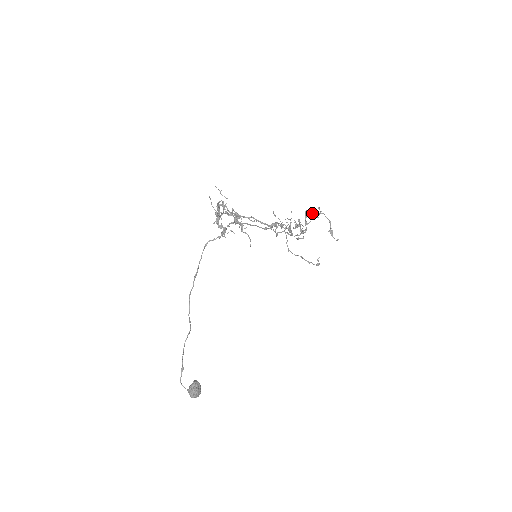
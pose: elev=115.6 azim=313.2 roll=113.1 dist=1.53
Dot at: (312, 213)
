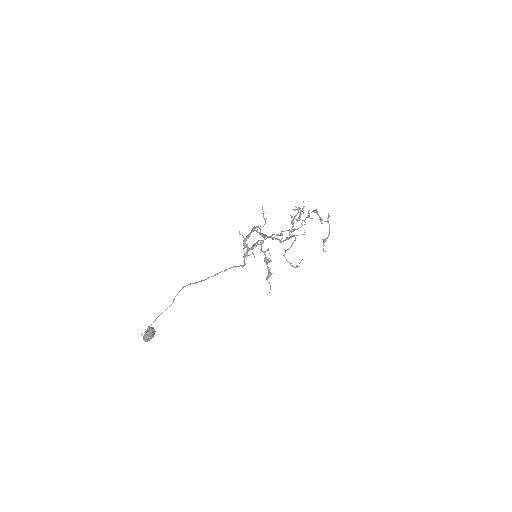
Dot at: (320, 217)
